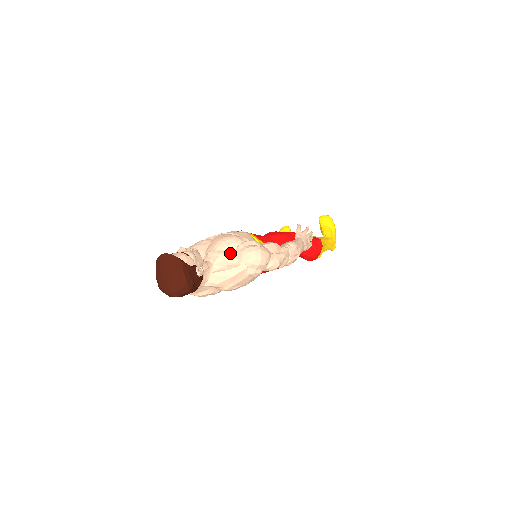
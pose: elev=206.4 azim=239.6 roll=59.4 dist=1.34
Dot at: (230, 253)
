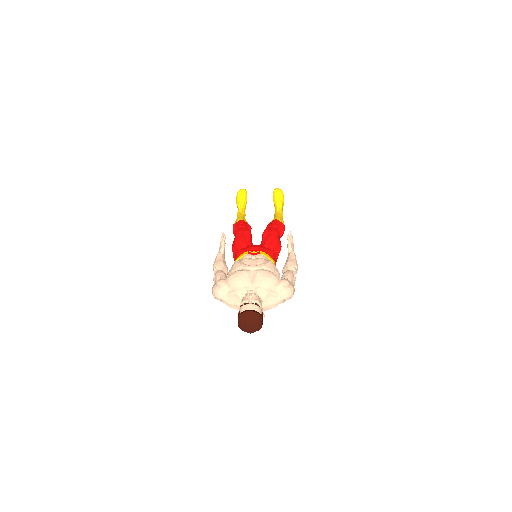
Dot at: (273, 291)
